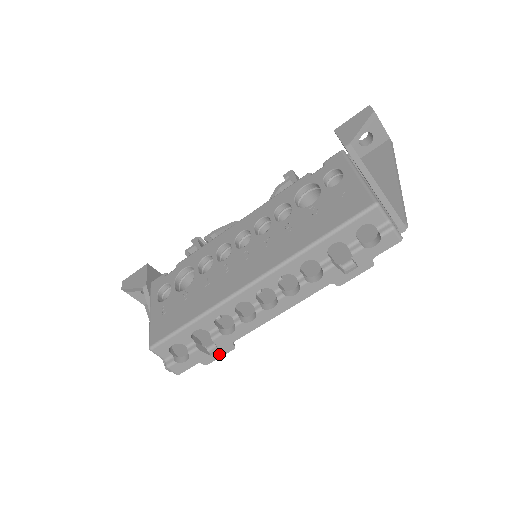
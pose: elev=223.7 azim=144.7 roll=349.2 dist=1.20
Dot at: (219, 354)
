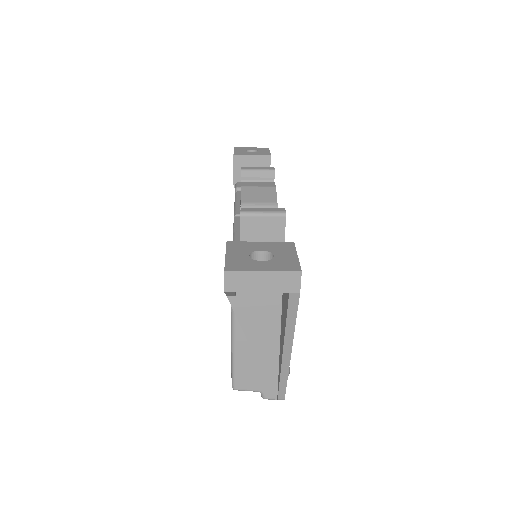
Dot at: occluded
